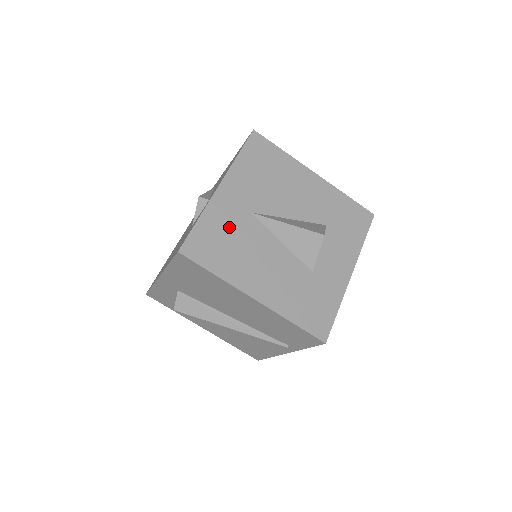
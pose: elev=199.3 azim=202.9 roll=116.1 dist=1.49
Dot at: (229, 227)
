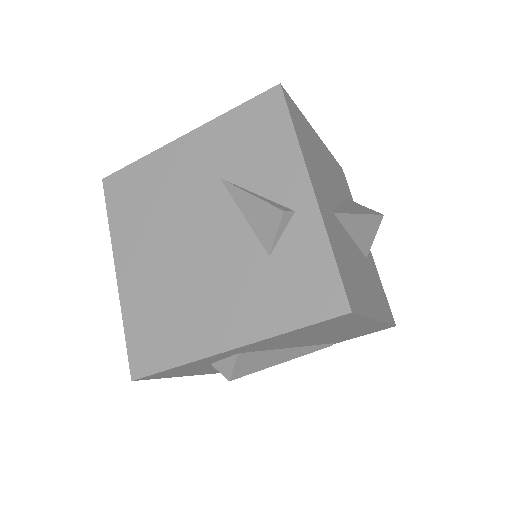
Dot at: (340, 244)
